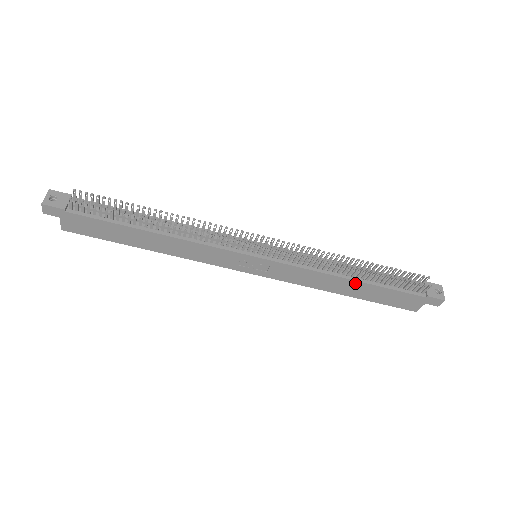
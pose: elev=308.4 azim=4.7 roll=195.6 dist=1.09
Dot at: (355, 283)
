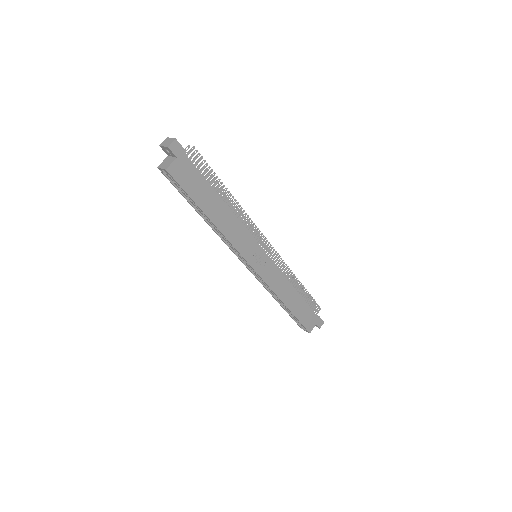
Dot at: (296, 294)
